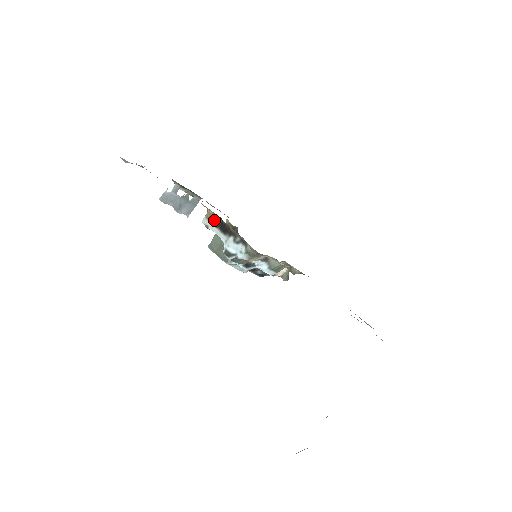
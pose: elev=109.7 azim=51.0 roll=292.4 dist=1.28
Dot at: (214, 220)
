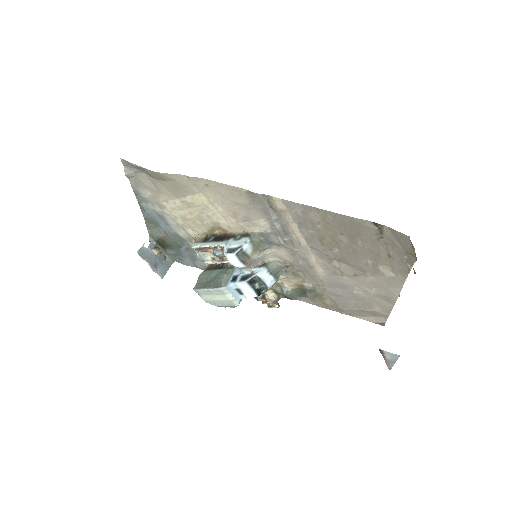
Dot at: (206, 239)
